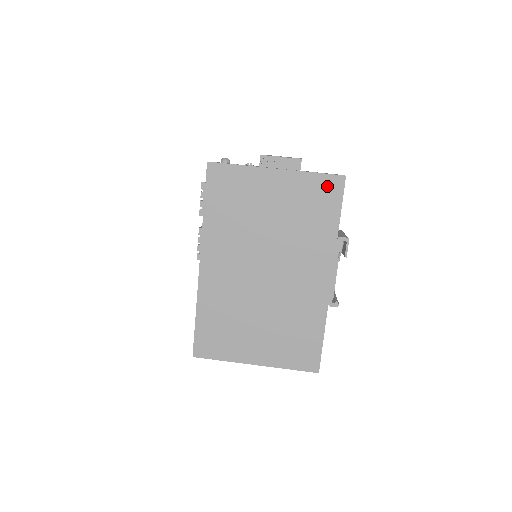
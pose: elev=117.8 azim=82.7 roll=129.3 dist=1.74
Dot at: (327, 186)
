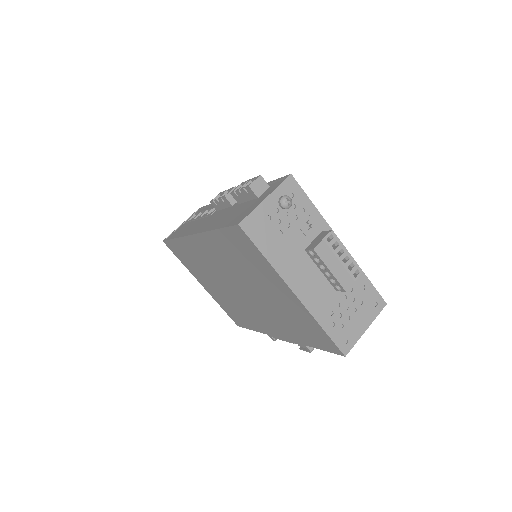
Dot at: (325, 340)
